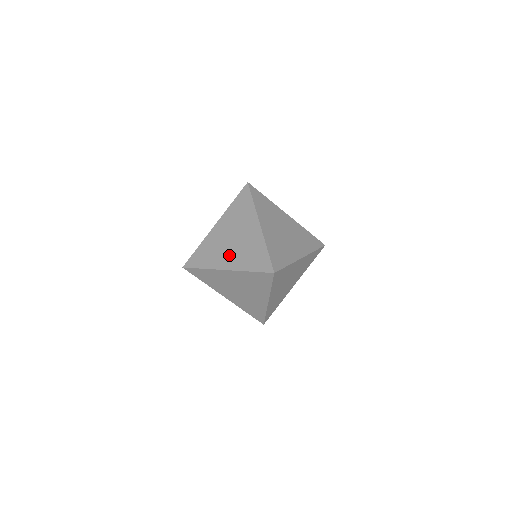
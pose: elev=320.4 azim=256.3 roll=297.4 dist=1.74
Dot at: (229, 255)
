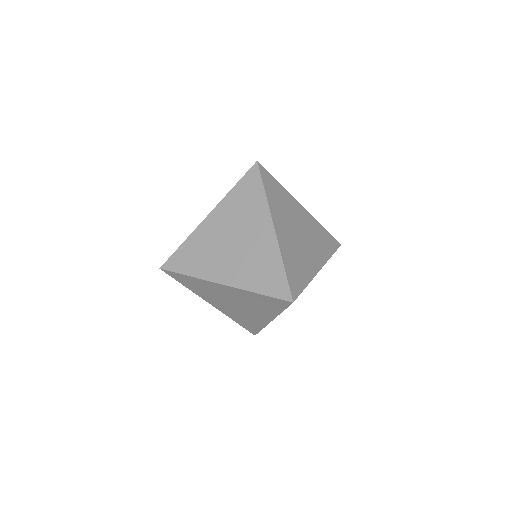
Dot at: (228, 264)
